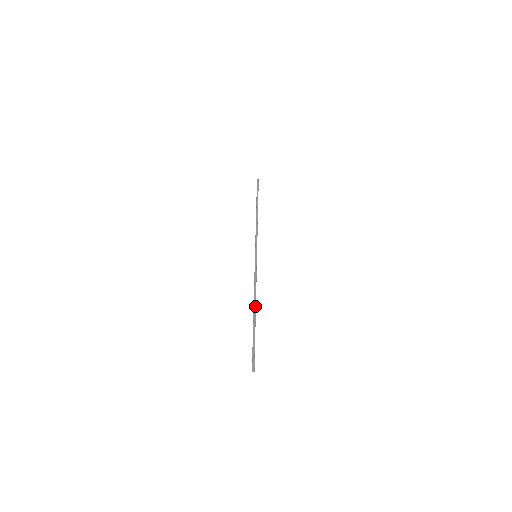
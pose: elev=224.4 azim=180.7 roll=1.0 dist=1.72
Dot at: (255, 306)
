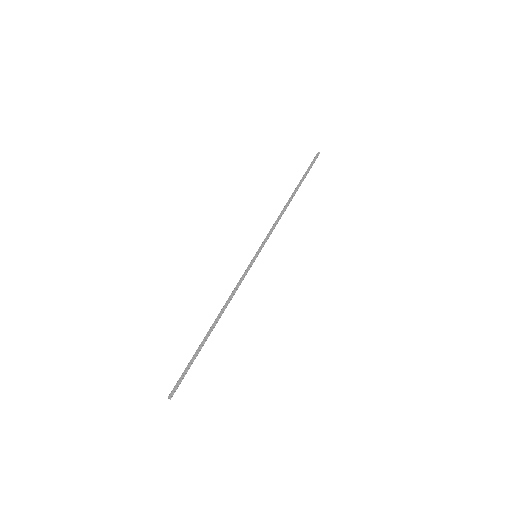
Dot at: (216, 320)
